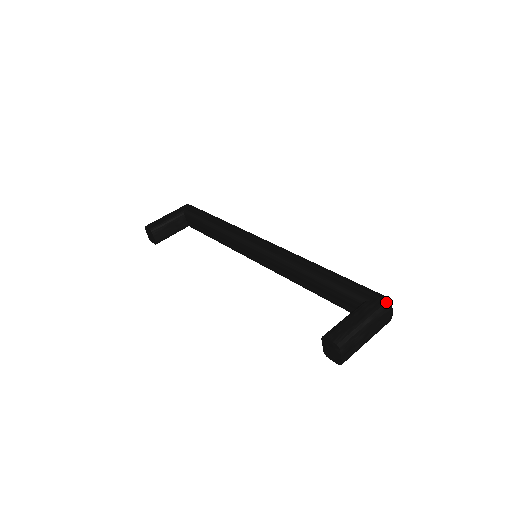
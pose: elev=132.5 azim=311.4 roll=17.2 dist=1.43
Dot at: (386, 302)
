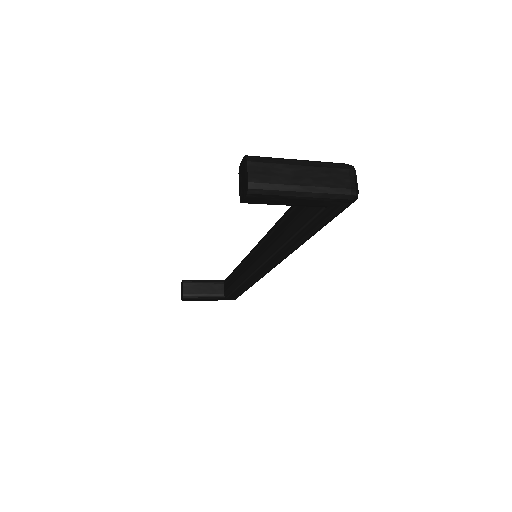
Dot at: (344, 163)
